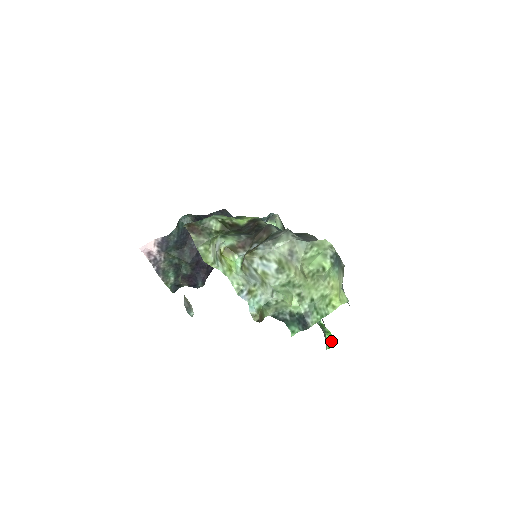
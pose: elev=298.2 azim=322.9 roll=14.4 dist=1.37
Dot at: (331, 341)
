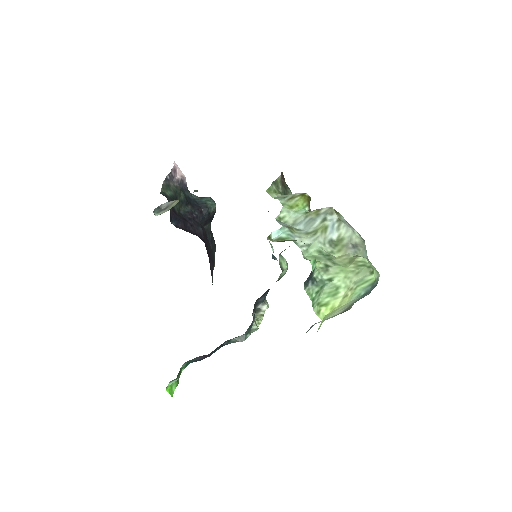
Dot at: (172, 389)
